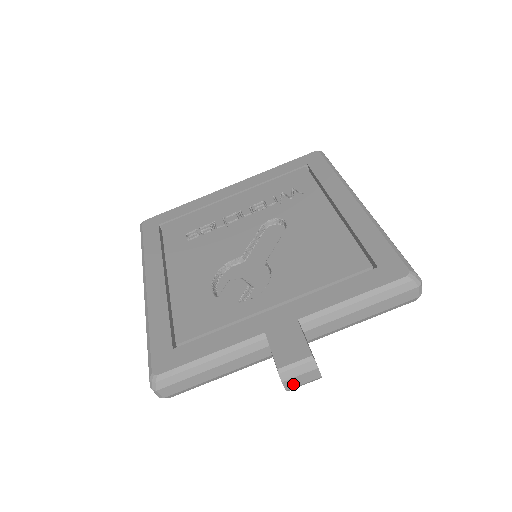
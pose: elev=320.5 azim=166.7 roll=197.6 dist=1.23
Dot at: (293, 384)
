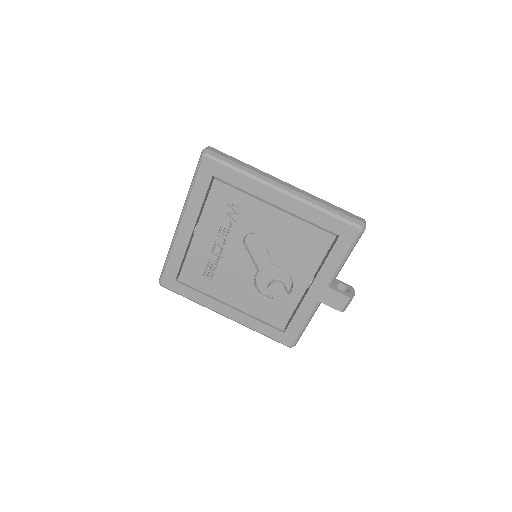
Dot at: occluded
